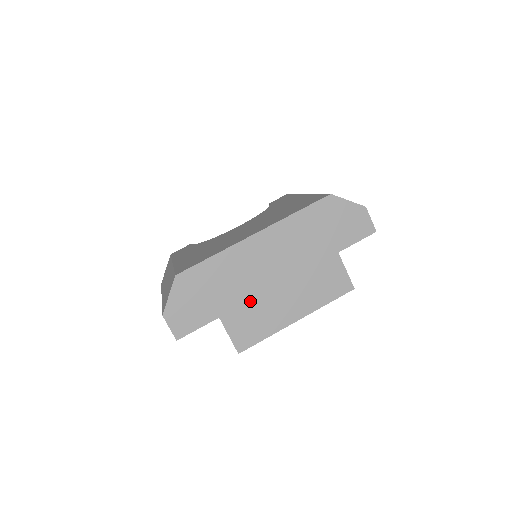
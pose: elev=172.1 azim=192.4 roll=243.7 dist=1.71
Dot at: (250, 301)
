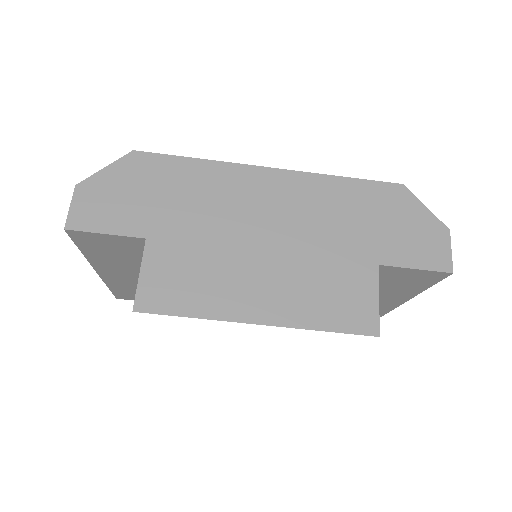
Dot at: (206, 246)
